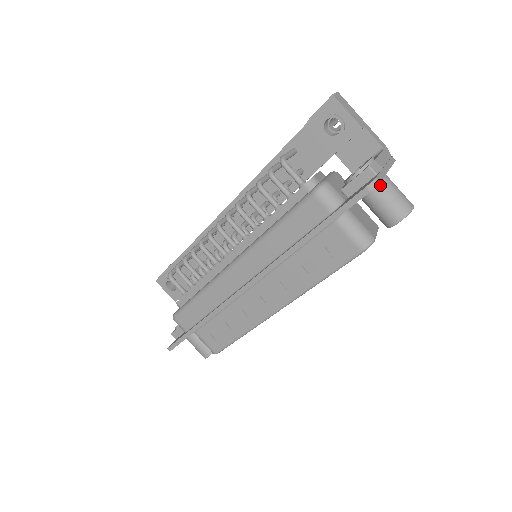
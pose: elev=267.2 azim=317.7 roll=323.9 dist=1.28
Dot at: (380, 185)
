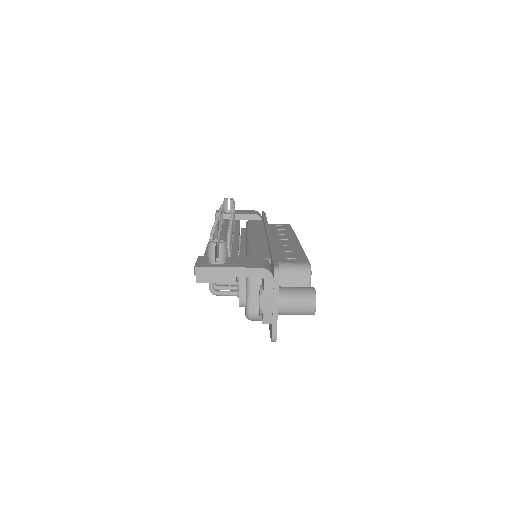
Dot at: (281, 314)
